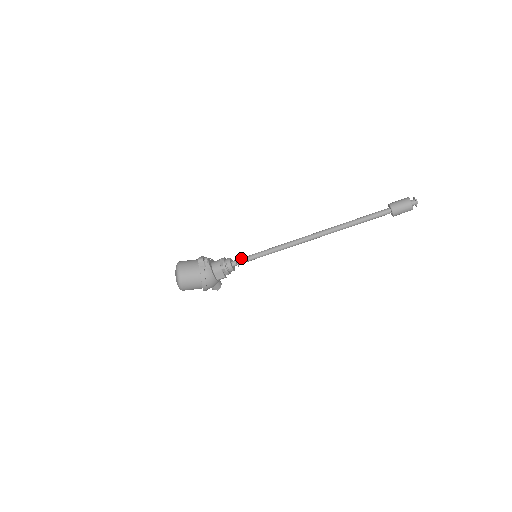
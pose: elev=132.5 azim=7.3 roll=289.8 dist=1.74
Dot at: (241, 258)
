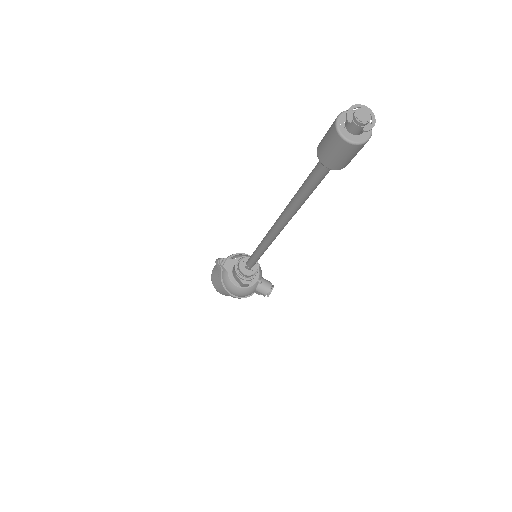
Dot at: occluded
